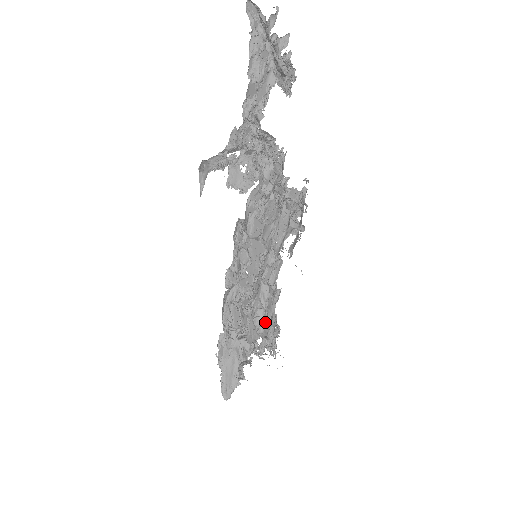
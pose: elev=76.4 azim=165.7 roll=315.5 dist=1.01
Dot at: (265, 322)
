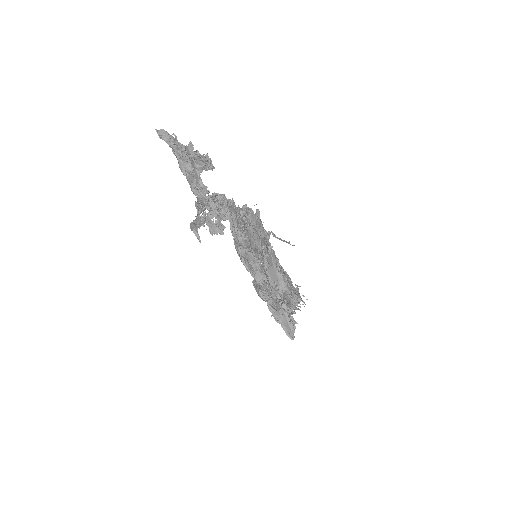
Dot at: (288, 286)
